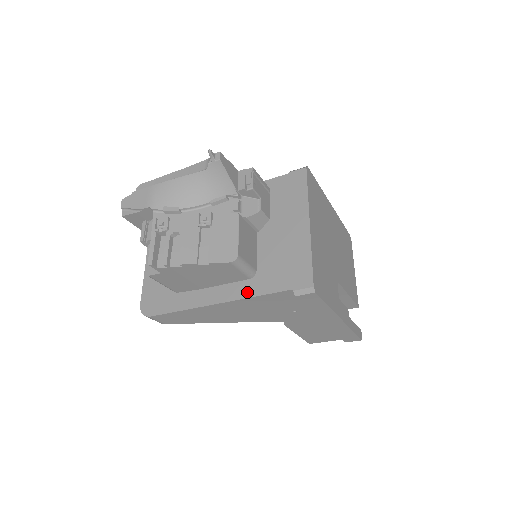
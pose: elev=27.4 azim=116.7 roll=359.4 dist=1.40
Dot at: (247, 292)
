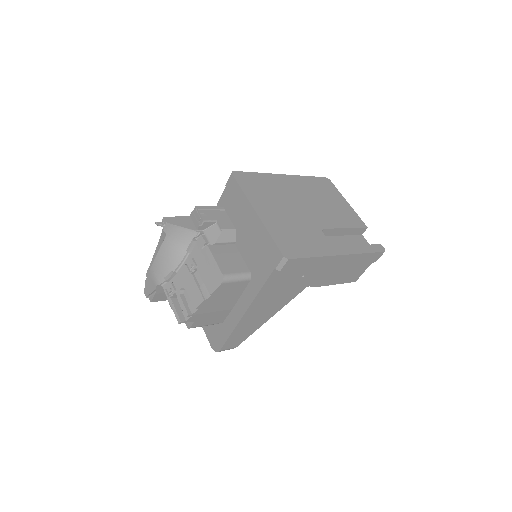
Dot at: (254, 291)
